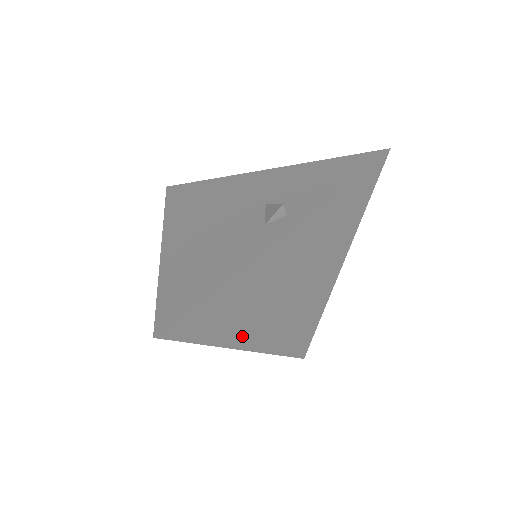
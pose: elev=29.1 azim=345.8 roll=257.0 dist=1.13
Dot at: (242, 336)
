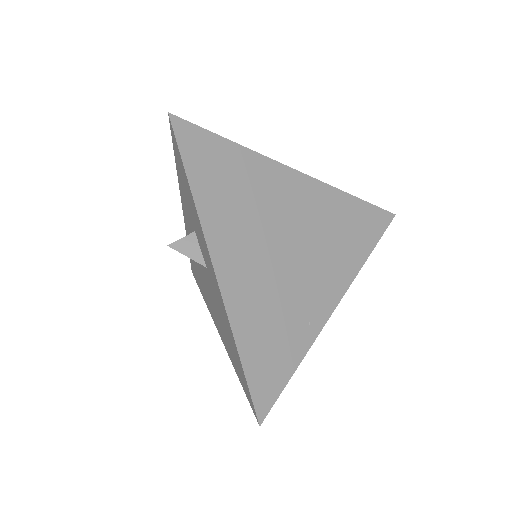
Dot at: (220, 235)
